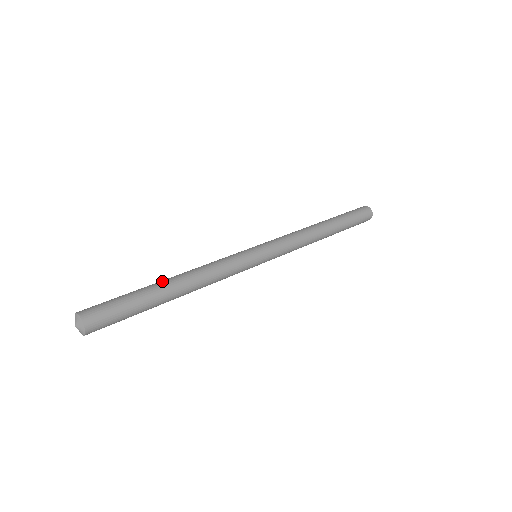
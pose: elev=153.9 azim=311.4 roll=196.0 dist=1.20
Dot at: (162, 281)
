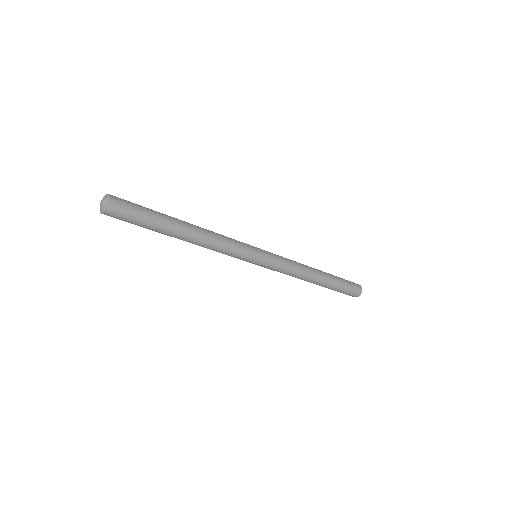
Dot at: occluded
